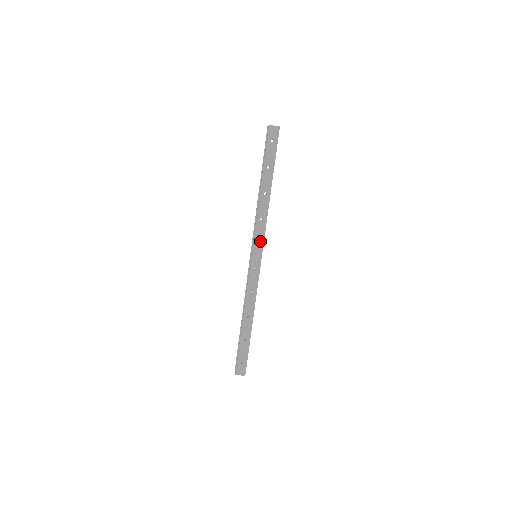
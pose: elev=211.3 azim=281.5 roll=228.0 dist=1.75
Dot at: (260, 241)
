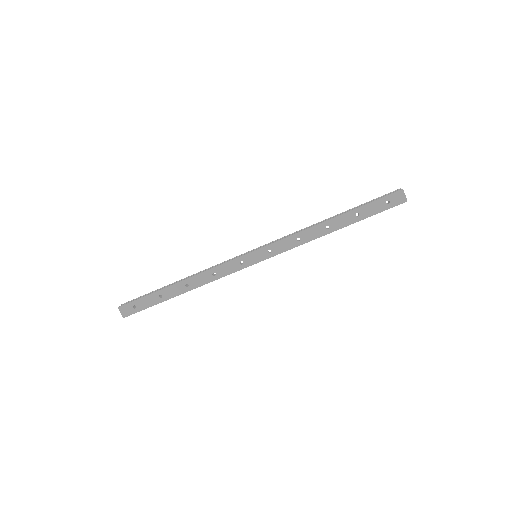
Dot at: (274, 251)
